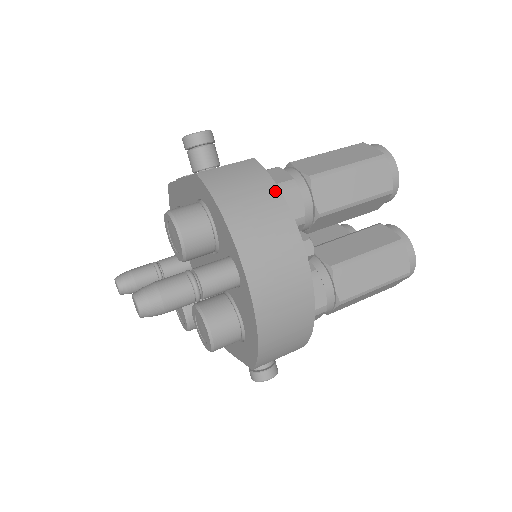
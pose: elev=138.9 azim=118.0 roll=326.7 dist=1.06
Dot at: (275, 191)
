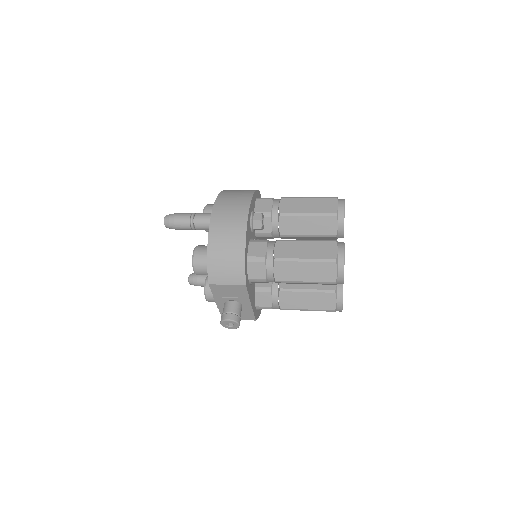
Dot at: (252, 191)
